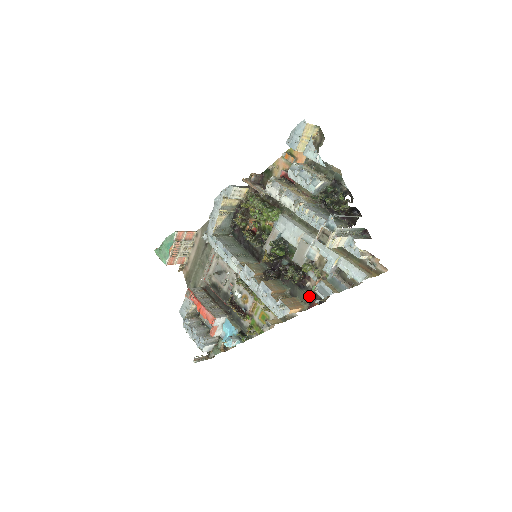
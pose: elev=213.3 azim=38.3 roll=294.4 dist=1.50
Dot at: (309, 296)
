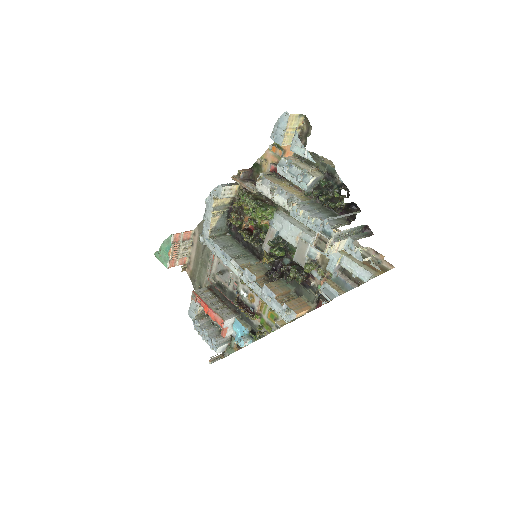
Dot at: (315, 295)
